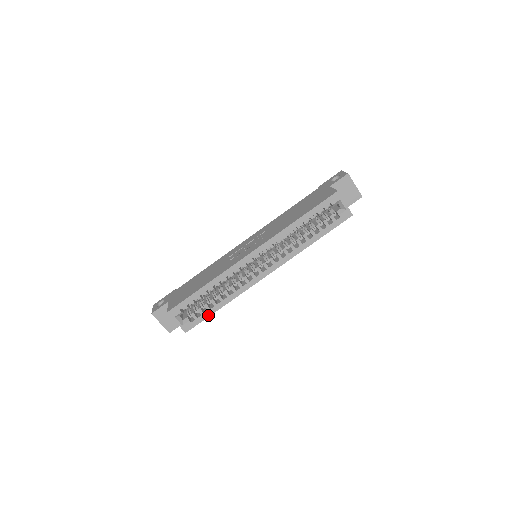
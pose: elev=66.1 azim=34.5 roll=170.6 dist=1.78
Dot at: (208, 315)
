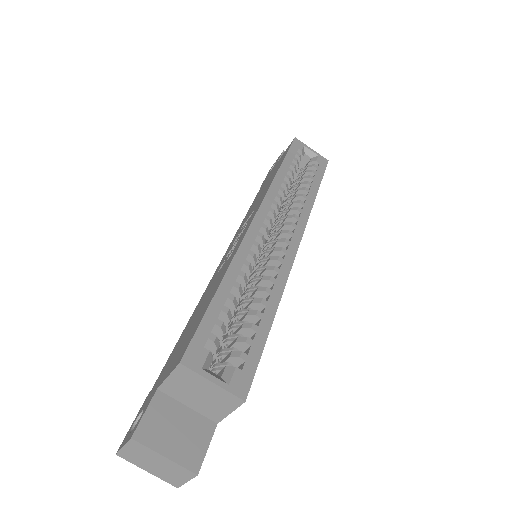
Dot at: (262, 341)
